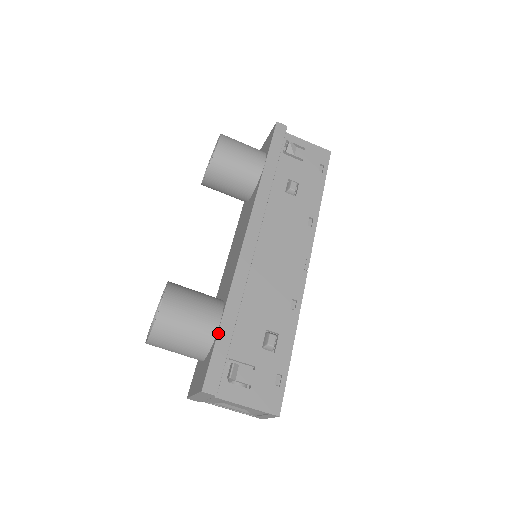
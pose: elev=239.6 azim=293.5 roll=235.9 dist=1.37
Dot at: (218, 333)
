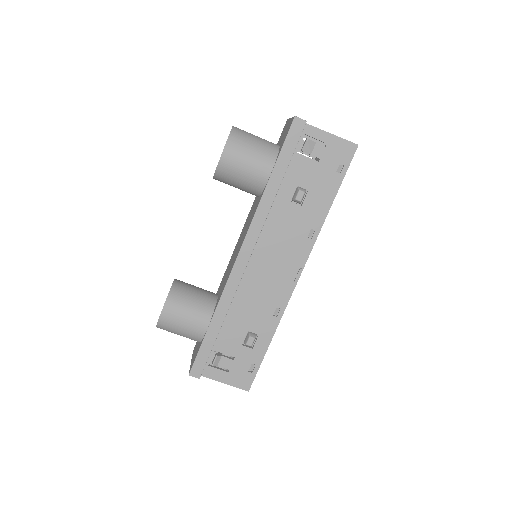
Dot at: (205, 337)
